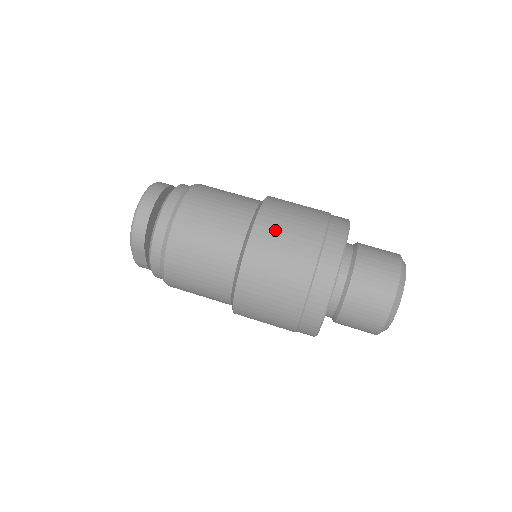
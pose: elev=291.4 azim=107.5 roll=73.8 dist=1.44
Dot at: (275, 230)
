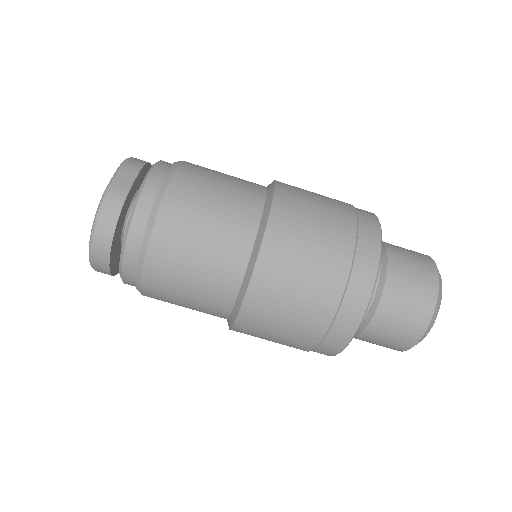
Dot at: (259, 333)
